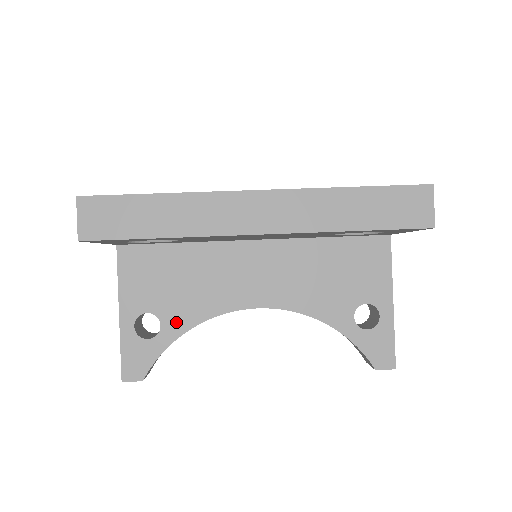
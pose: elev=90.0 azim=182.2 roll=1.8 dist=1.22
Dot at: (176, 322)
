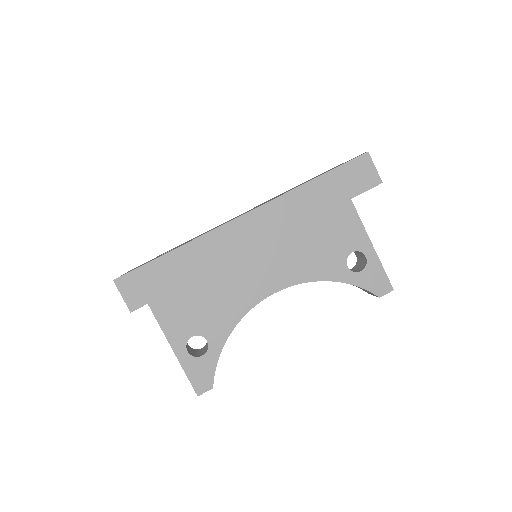
Dot at: (217, 333)
